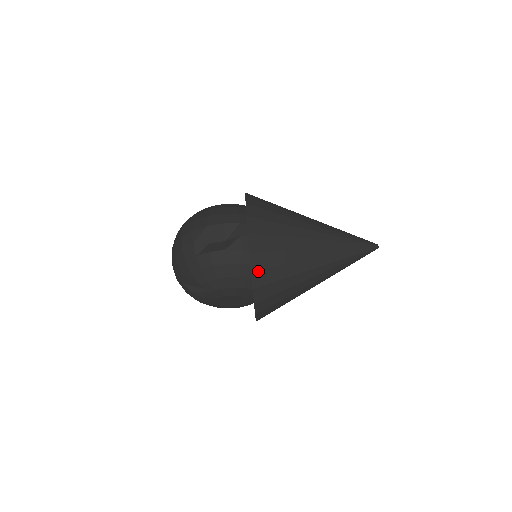
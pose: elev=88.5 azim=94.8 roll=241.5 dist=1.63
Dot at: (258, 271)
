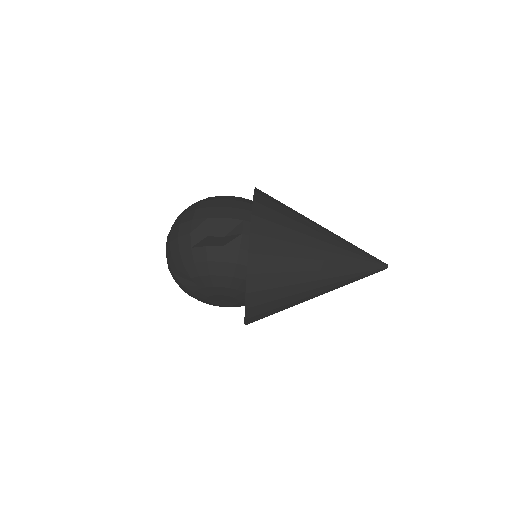
Dot at: (254, 275)
